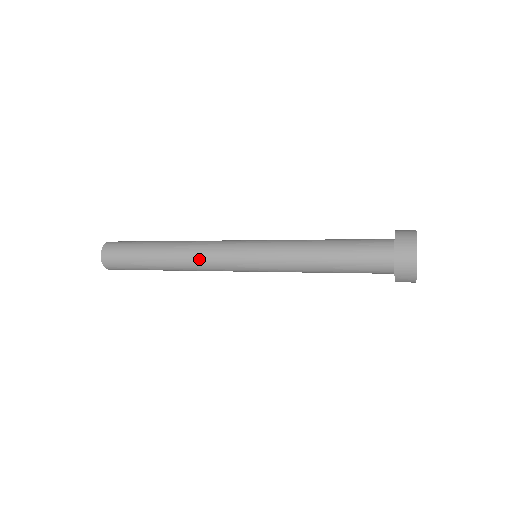
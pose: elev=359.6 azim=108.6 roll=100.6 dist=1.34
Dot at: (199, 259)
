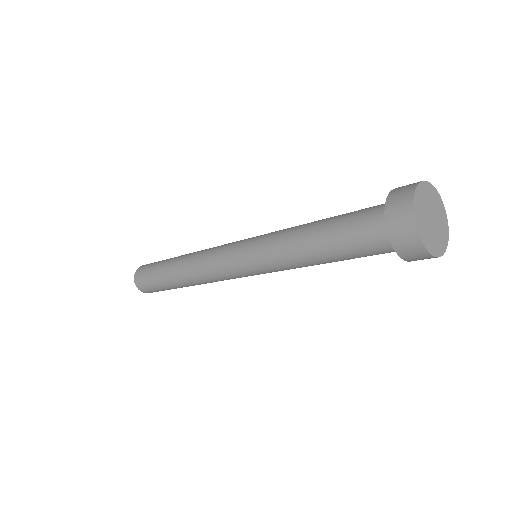
Dot at: (201, 266)
